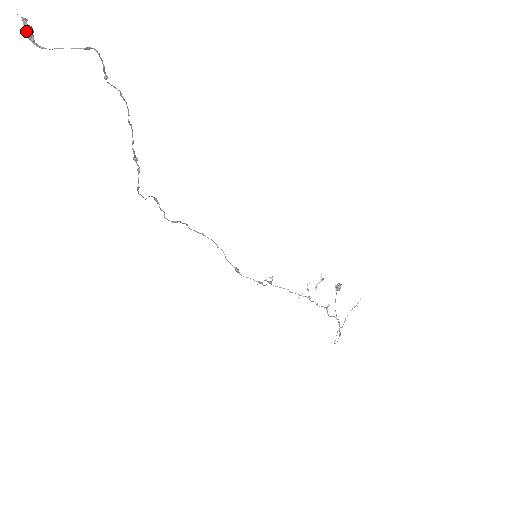
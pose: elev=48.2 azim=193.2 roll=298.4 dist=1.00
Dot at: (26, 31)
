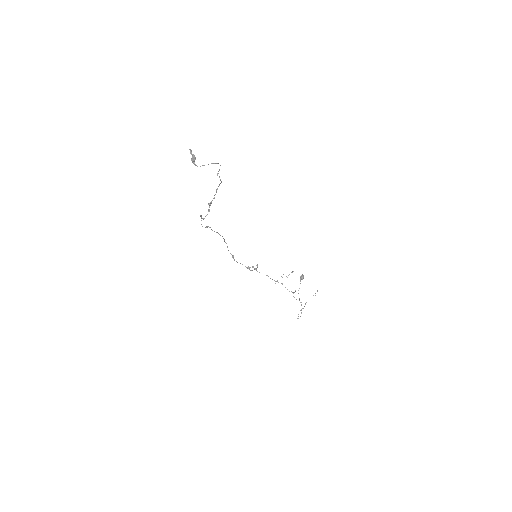
Dot at: (192, 159)
